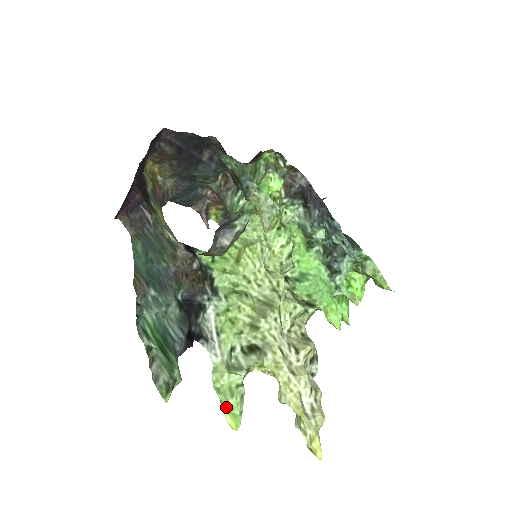
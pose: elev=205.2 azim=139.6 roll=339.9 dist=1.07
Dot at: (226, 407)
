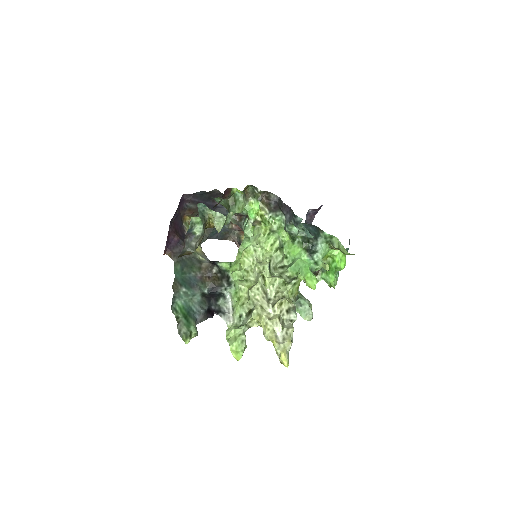
Dot at: (232, 348)
